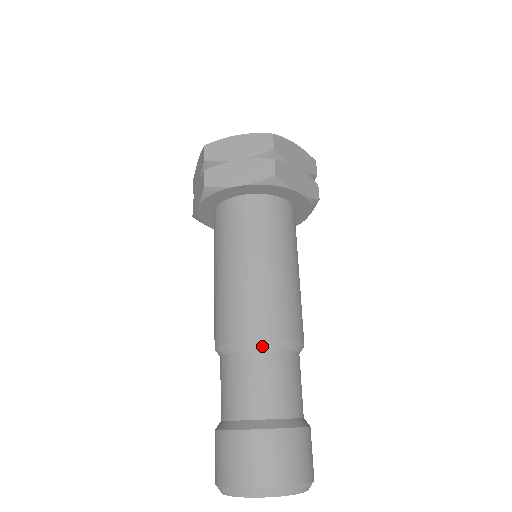
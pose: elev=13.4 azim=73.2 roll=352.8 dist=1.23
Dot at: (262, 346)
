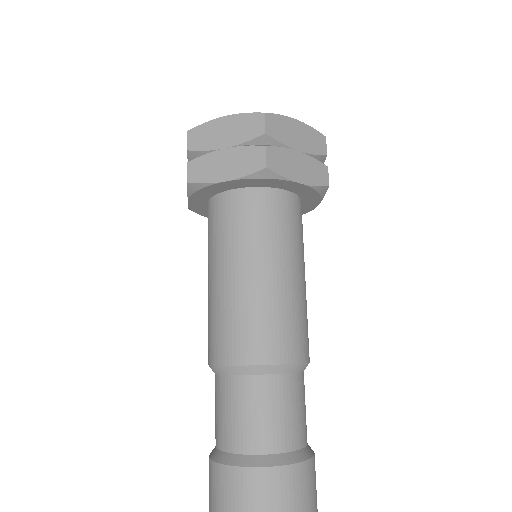
Dot at: (254, 371)
